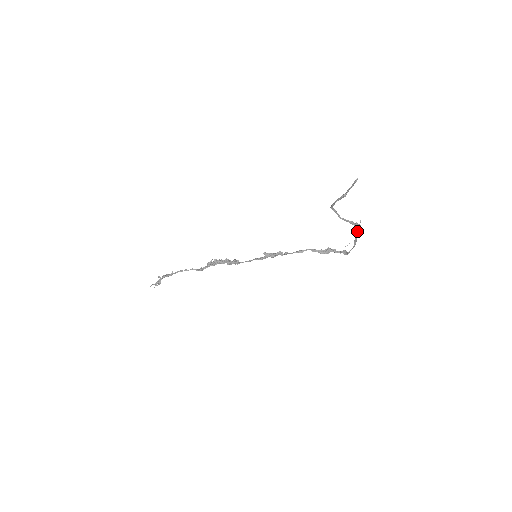
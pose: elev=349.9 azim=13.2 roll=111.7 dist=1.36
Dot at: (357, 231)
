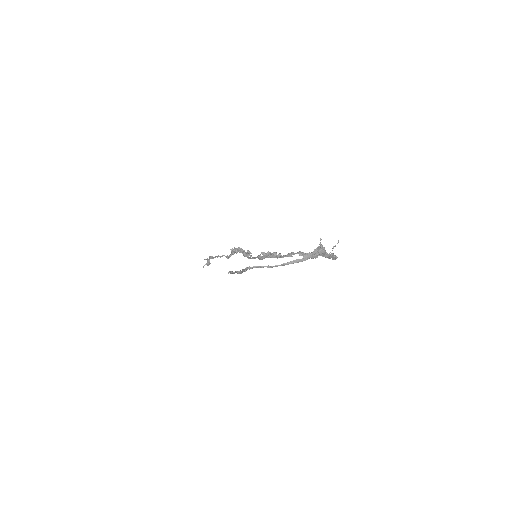
Dot at: (319, 254)
